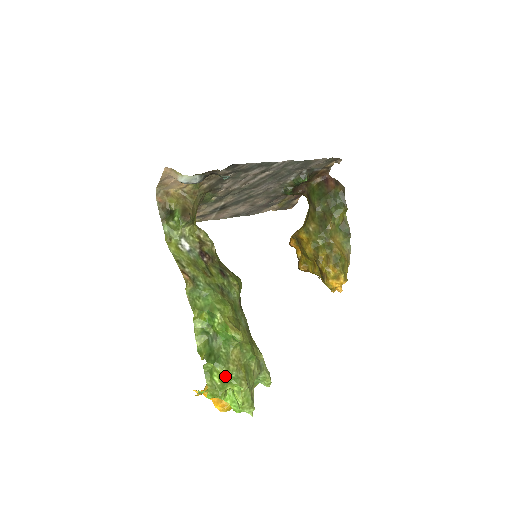
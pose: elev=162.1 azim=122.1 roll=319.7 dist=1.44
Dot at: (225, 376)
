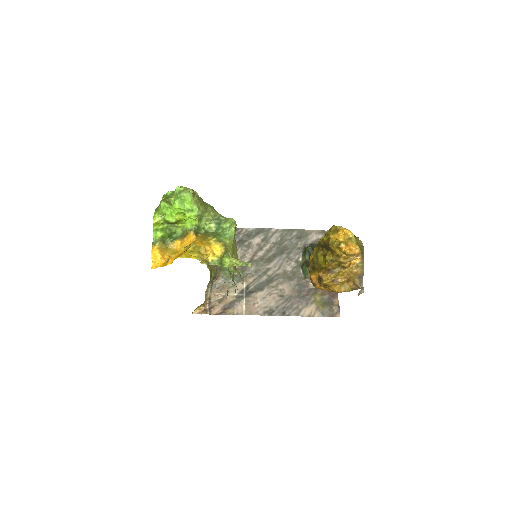
Dot at: (170, 193)
